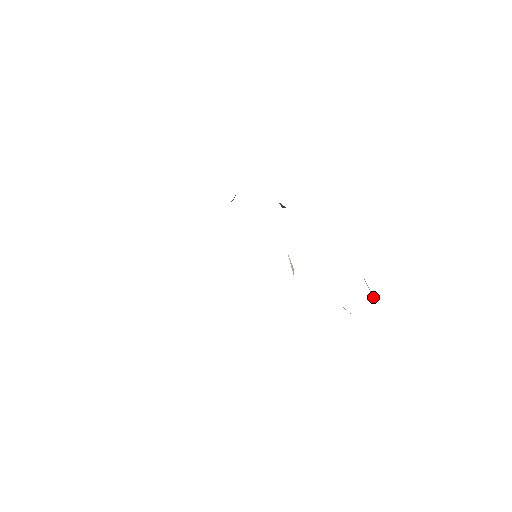
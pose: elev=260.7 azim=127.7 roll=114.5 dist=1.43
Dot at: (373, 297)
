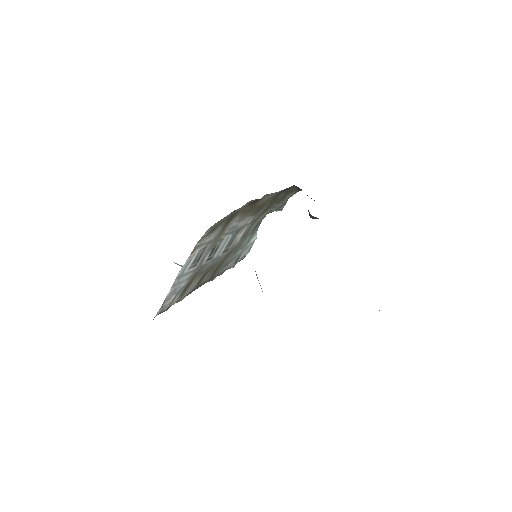
Dot at: occluded
